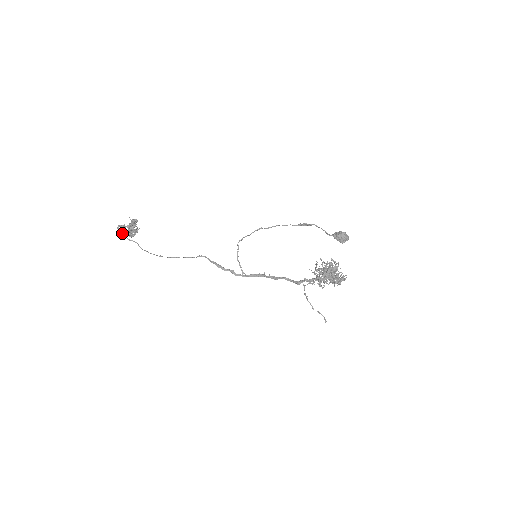
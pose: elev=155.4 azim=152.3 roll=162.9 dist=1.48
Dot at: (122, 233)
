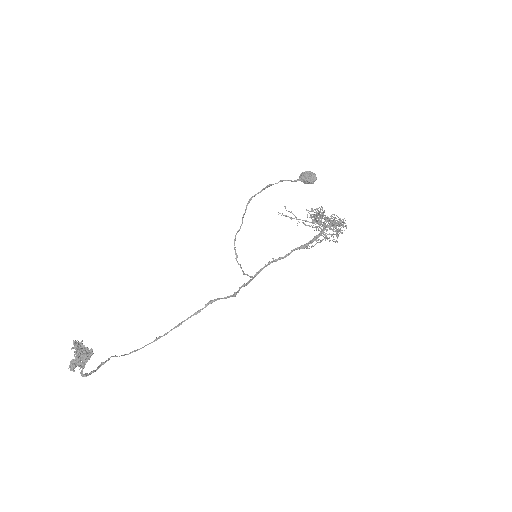
Dot at: occluded
